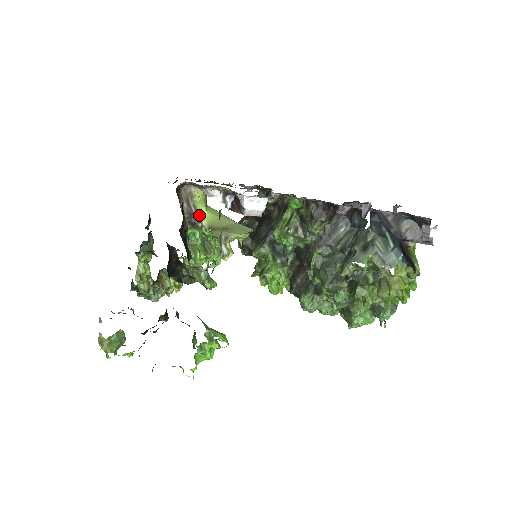
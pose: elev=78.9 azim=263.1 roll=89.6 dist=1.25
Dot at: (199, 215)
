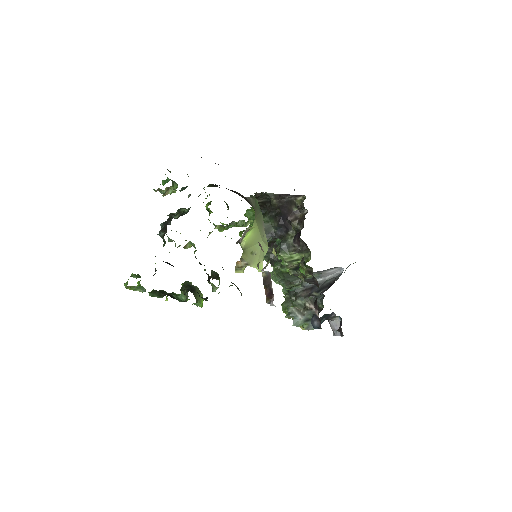
Dot at: (243, 238)
